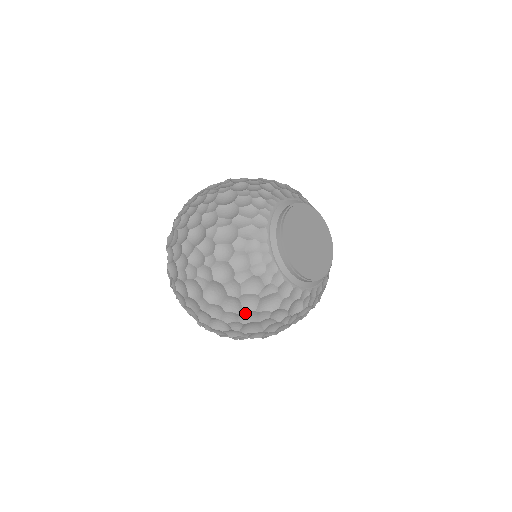
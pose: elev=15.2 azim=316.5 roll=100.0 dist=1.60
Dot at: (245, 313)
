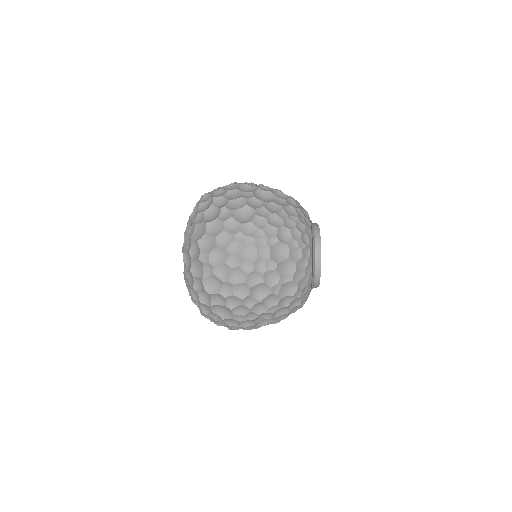
Dot at: occluded
